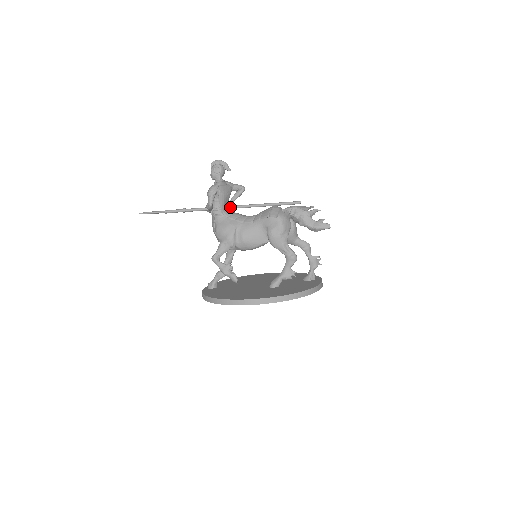
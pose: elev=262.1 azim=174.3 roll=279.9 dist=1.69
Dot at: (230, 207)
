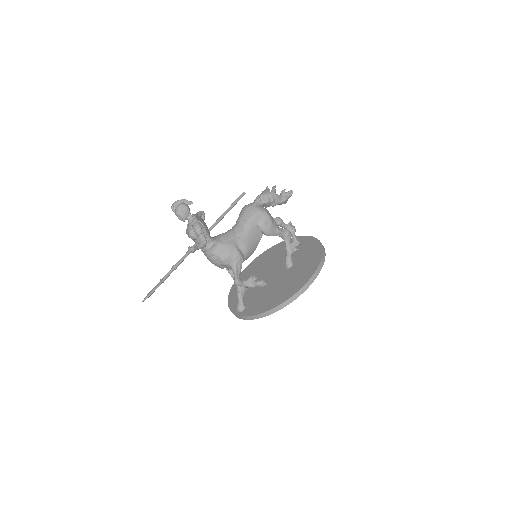
Dot at: occluded
